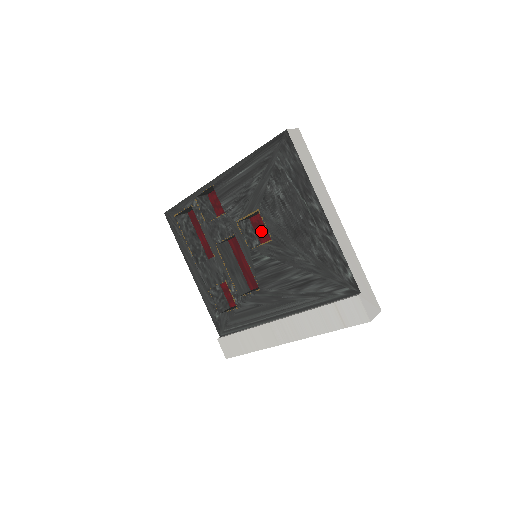
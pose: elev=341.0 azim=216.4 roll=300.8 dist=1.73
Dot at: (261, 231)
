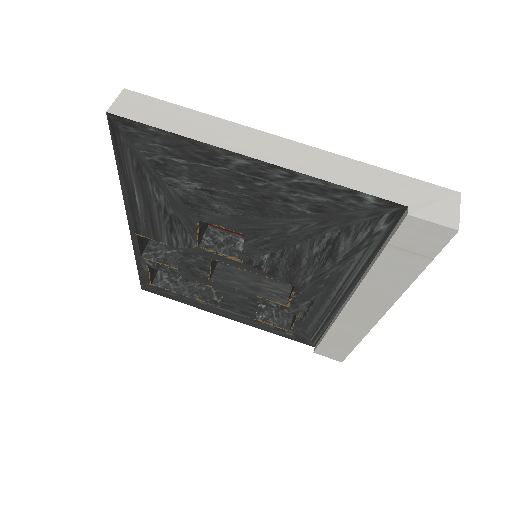
Dot at: occluded
